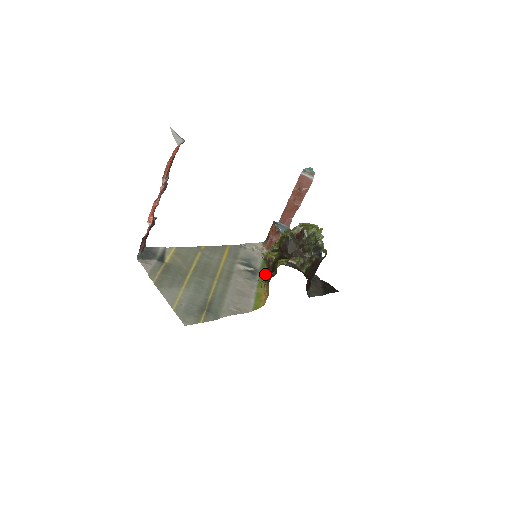
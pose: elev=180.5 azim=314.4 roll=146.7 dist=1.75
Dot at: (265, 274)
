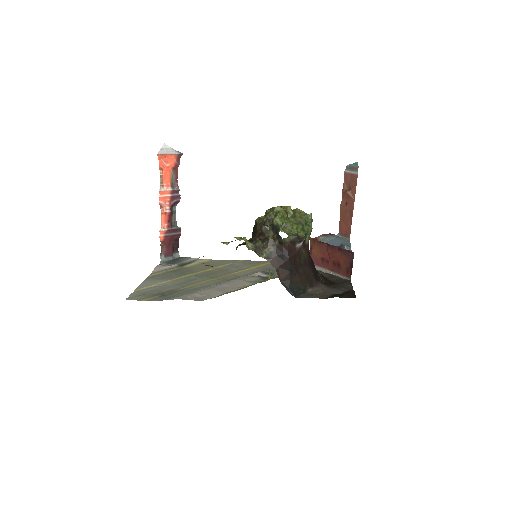
Dot at: (269, 277)
